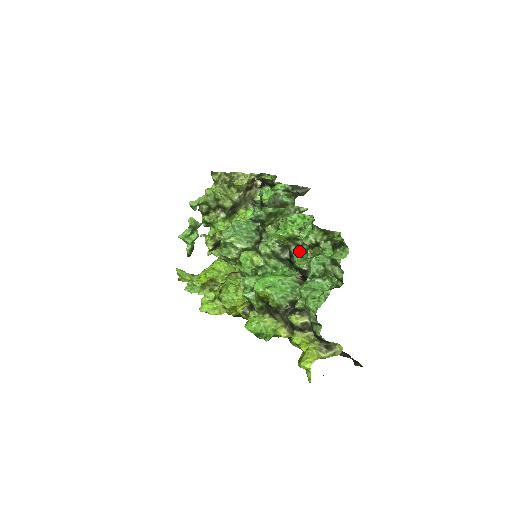
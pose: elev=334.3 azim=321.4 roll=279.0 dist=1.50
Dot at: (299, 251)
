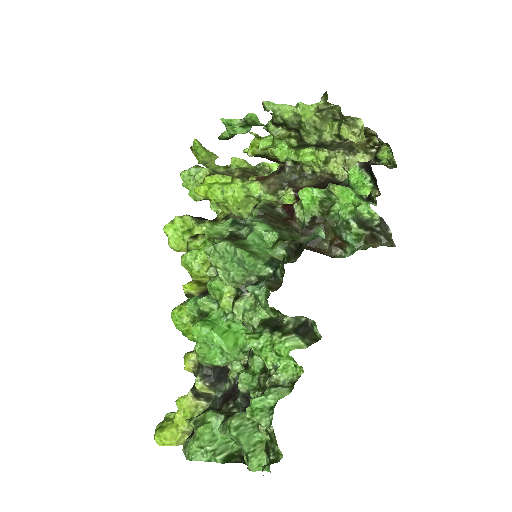
Dot at: (260, 363)
